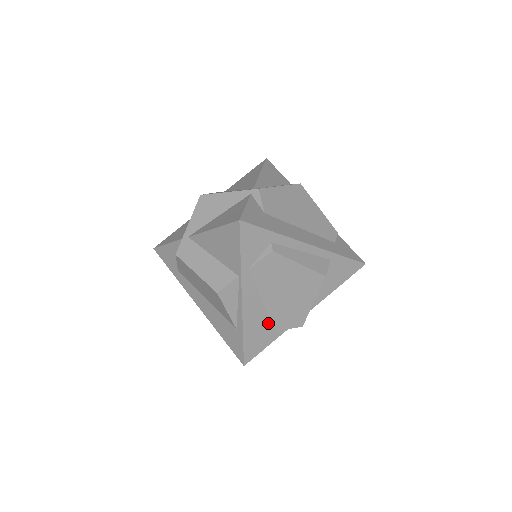
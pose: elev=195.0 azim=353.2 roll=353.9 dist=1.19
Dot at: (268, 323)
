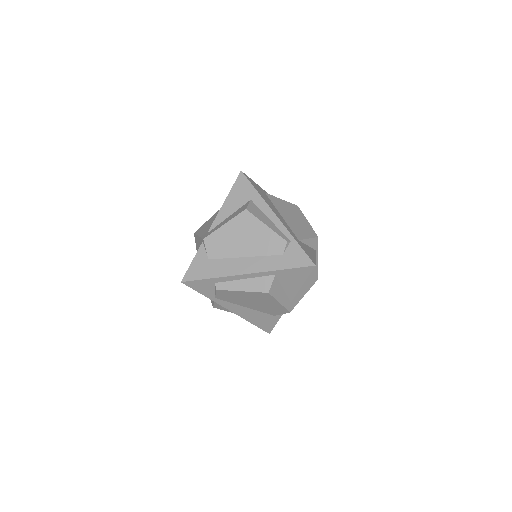
Dot at: (263, 314)
